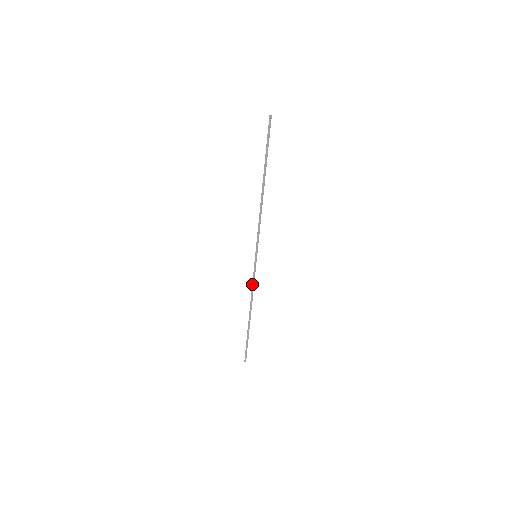
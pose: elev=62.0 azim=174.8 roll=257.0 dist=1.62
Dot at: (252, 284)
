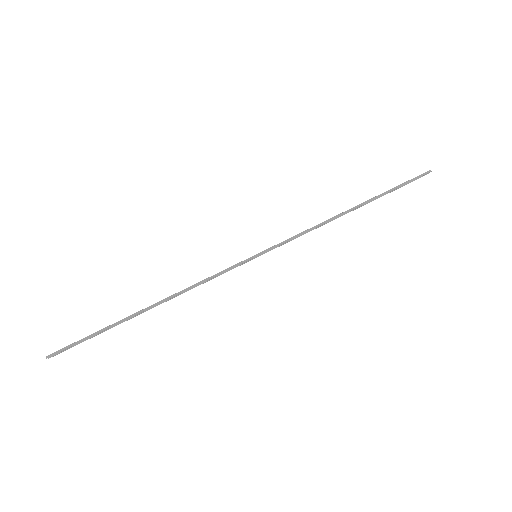
Dot at: (209, 277)
